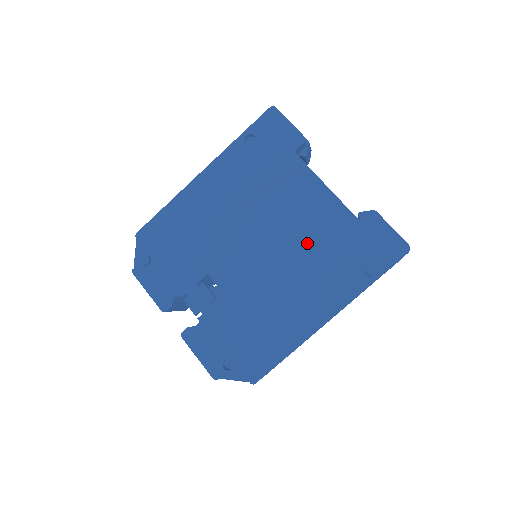
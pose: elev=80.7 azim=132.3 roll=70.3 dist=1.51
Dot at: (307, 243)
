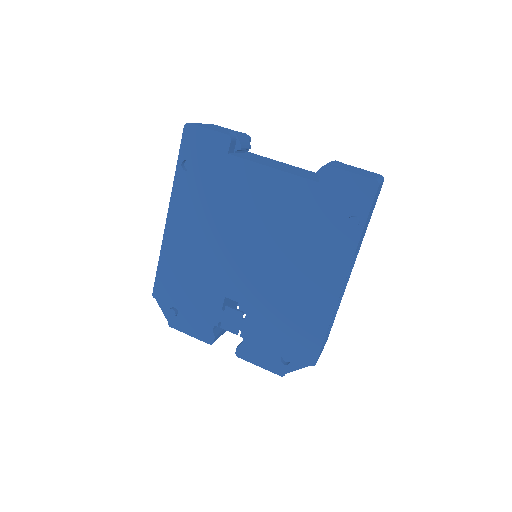
Dot at: (287, 228)
